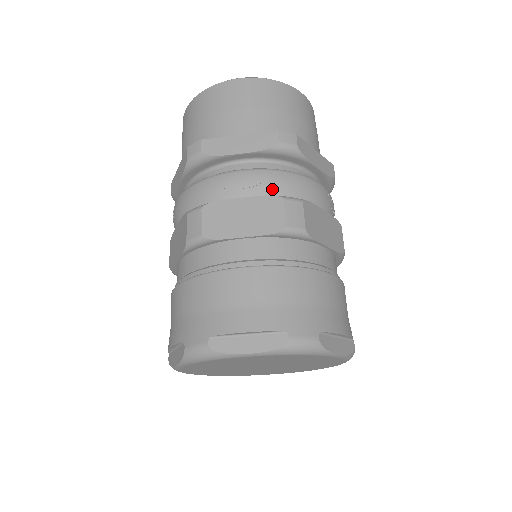
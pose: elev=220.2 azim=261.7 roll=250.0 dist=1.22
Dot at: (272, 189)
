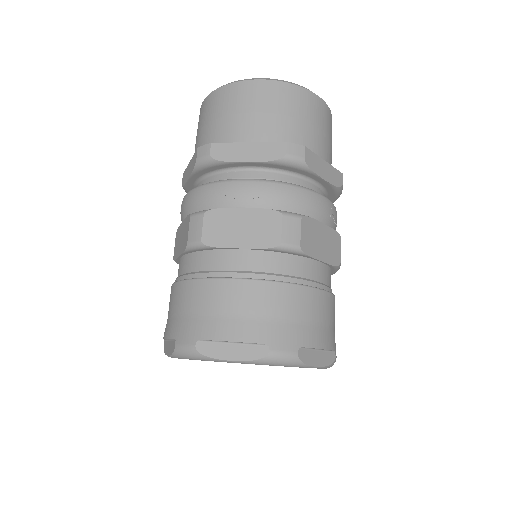
Dot at: (273, 202)
